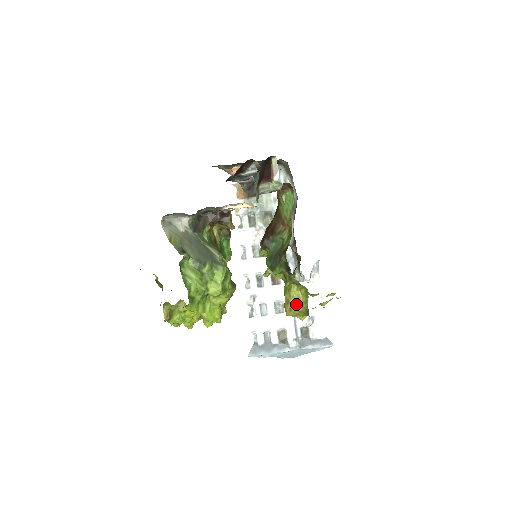
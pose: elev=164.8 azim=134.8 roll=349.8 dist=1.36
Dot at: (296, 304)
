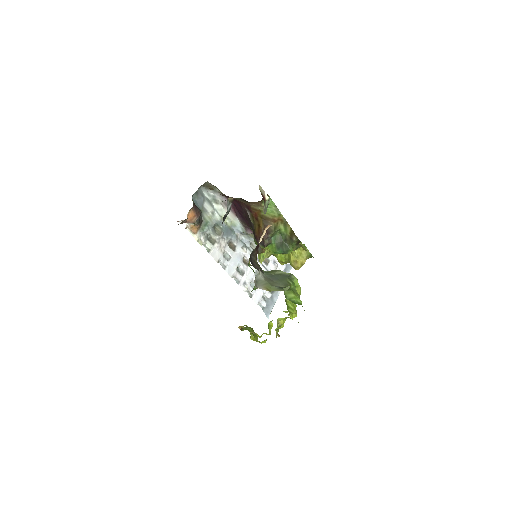
Dot at: (303, 258)
